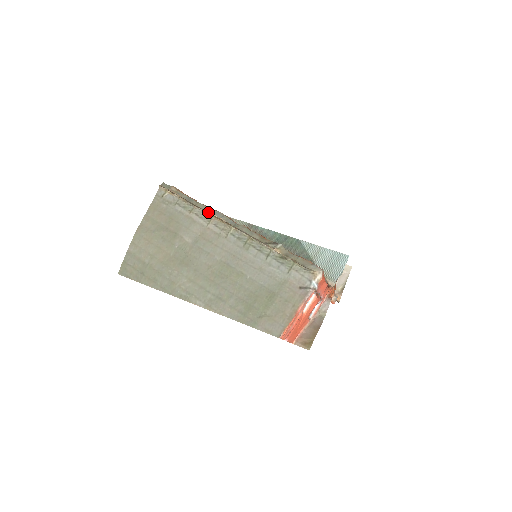
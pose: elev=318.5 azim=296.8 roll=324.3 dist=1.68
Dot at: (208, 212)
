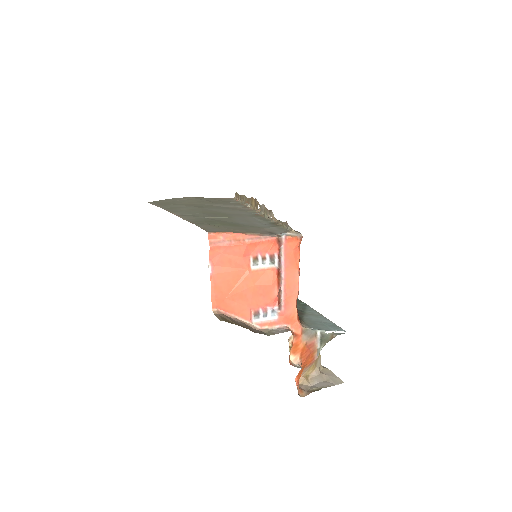
Dot at: (250, 199)
